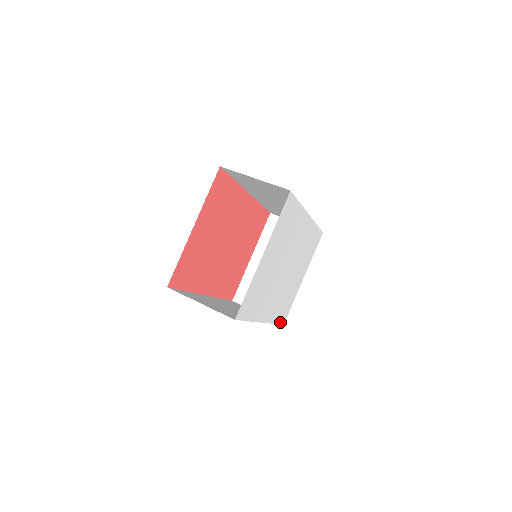
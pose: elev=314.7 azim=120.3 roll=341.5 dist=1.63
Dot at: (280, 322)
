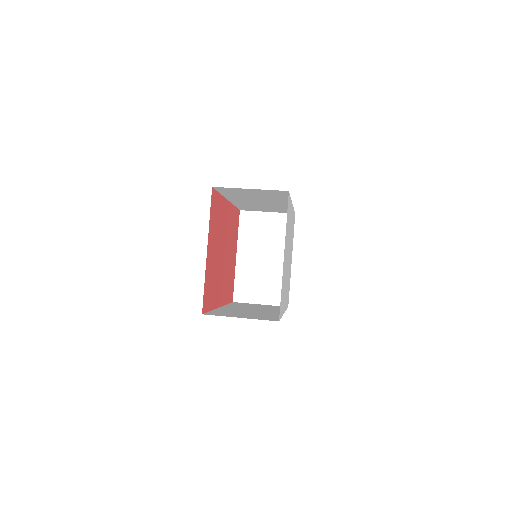
Dot at: (287, 306)
